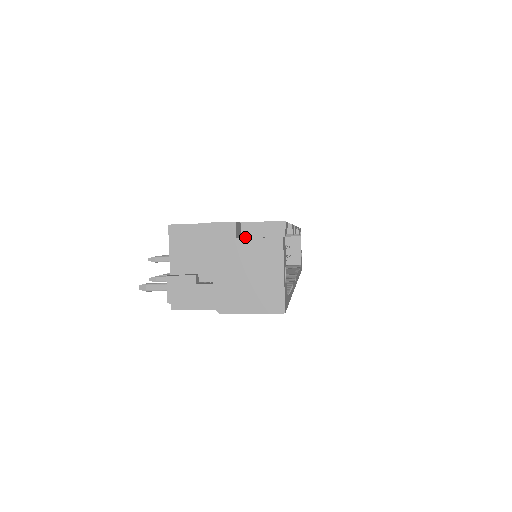
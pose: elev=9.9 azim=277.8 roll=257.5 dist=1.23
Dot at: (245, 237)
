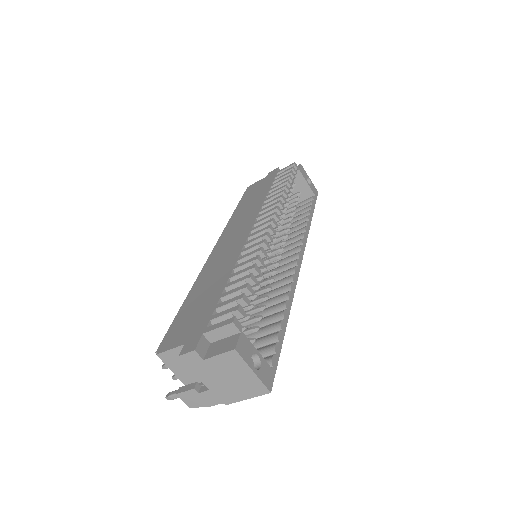
Dot at: (213, 342)
